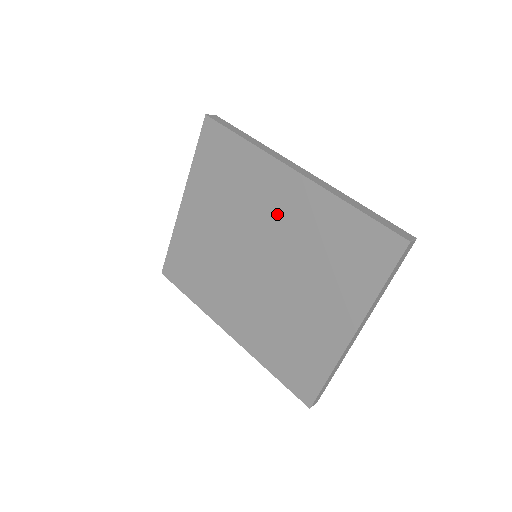
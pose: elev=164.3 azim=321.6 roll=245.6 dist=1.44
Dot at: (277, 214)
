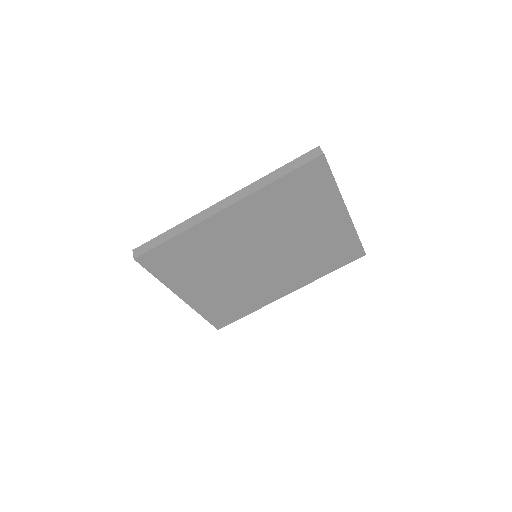
Dot at: (244, 232)
